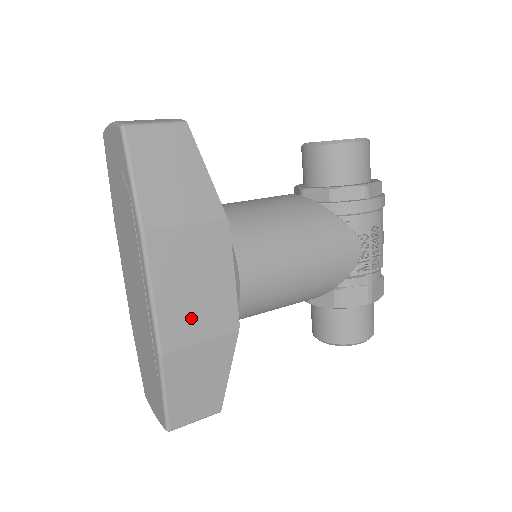
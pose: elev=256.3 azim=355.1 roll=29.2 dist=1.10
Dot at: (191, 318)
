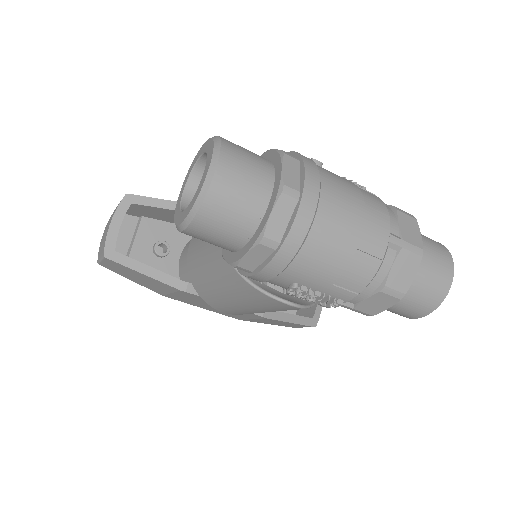
Dot at: occluded
